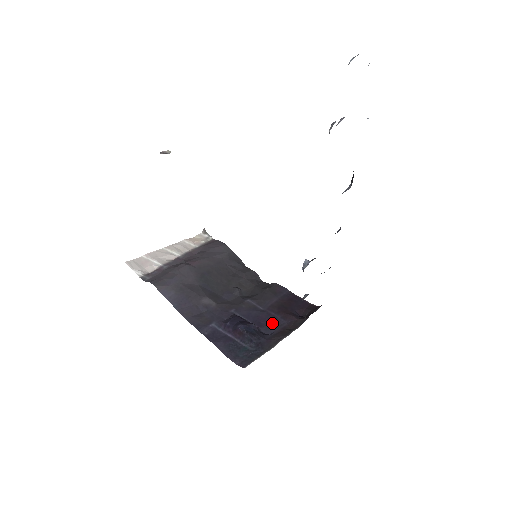
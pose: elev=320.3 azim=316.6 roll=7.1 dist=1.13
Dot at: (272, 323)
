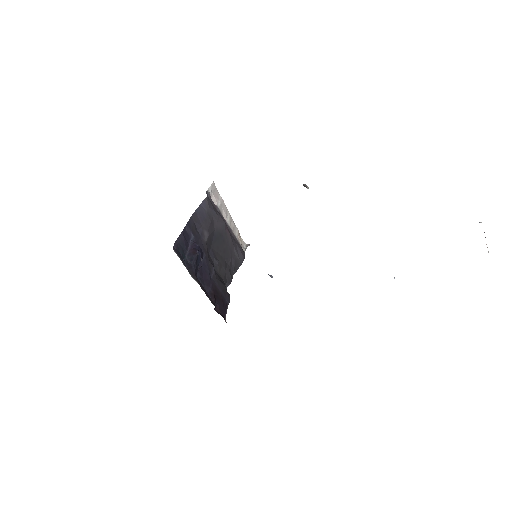
Dot at: (205, 283)
